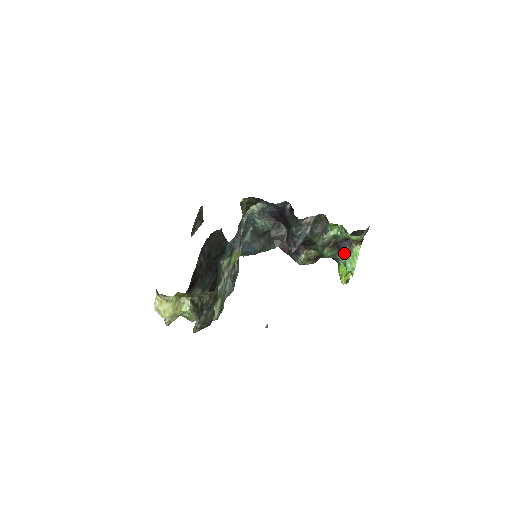
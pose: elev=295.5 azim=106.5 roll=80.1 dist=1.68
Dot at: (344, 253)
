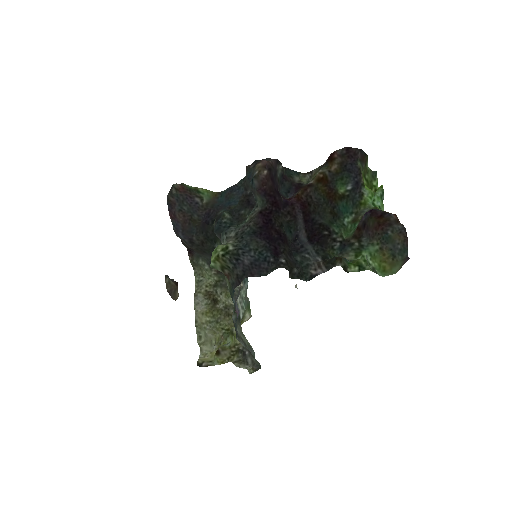
Dot at: (371, 209)
